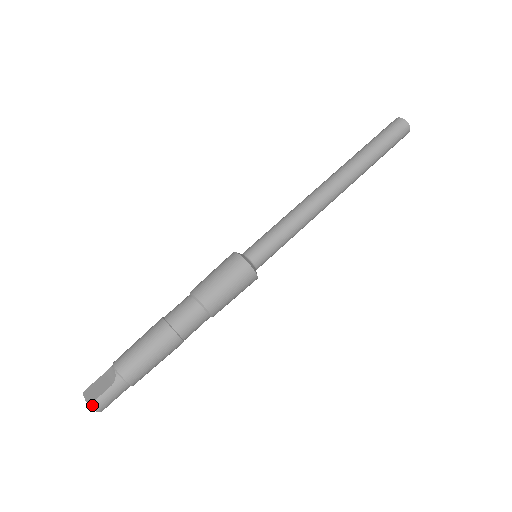
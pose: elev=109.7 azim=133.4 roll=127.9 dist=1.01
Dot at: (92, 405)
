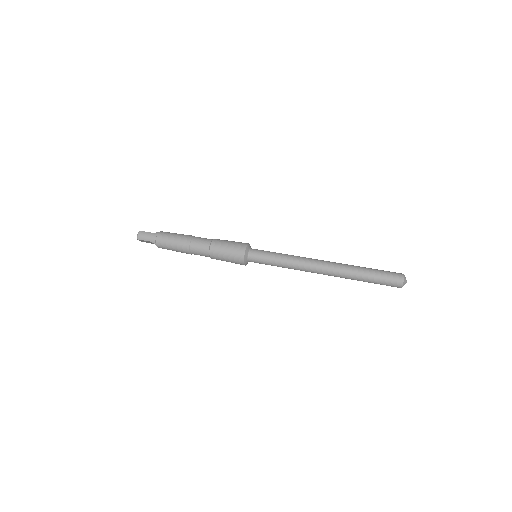
Dot at: (140, 231)
